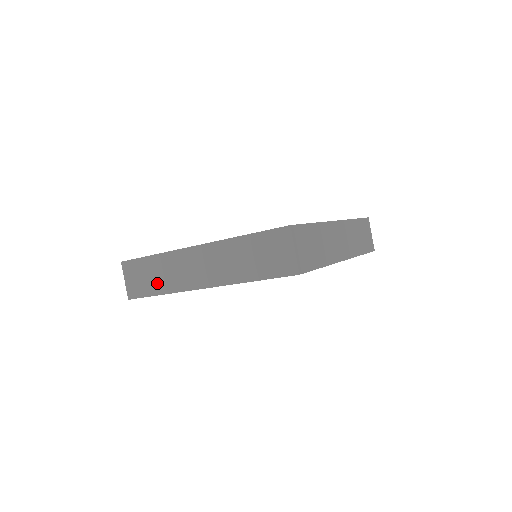
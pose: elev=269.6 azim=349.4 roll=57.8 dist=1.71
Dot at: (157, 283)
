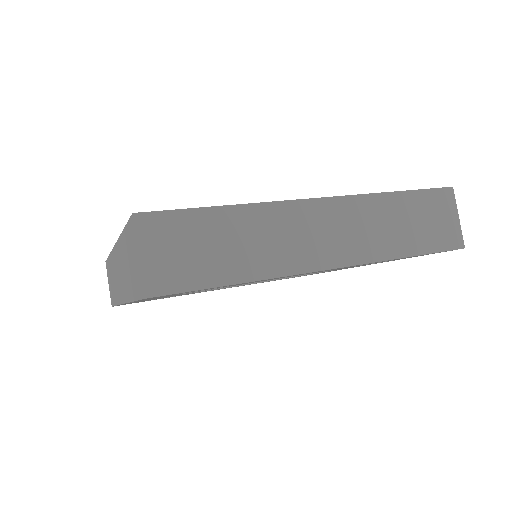
Dot at: (114, 290)
